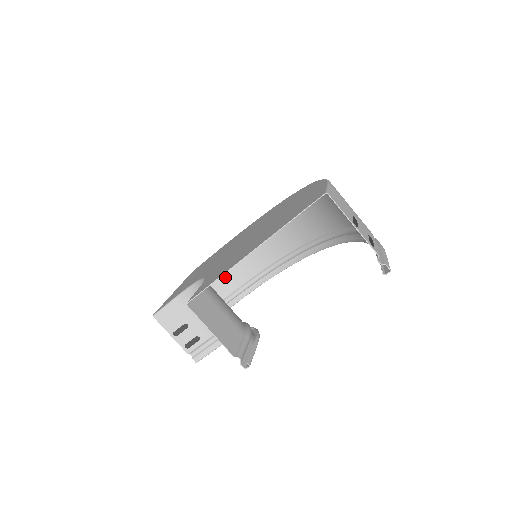
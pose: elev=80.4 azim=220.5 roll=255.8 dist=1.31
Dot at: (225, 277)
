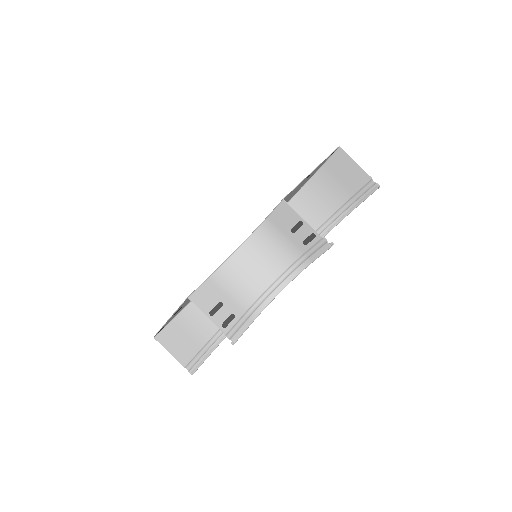
Dot at: (186, 340)
